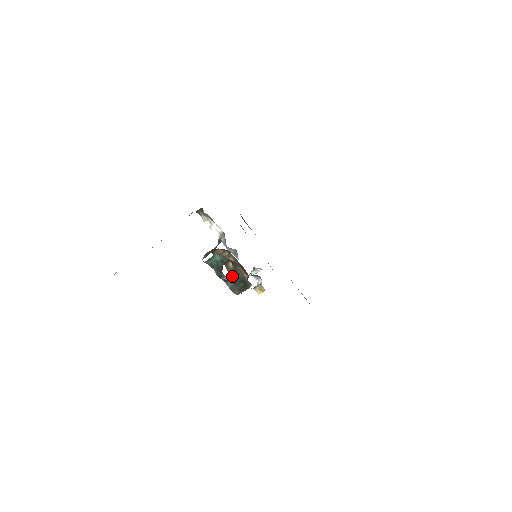
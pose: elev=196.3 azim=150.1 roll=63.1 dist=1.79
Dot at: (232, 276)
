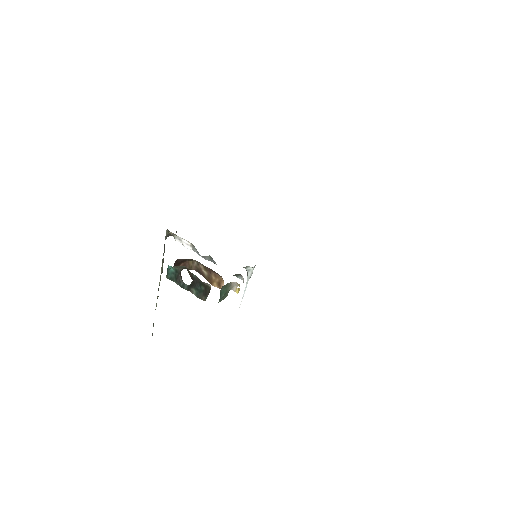
Dot at: (192, 282)
